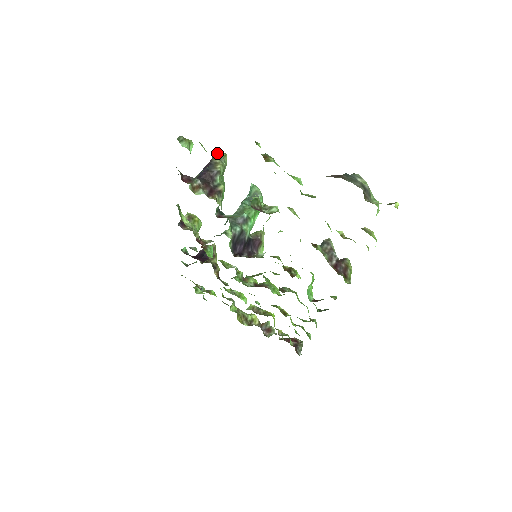
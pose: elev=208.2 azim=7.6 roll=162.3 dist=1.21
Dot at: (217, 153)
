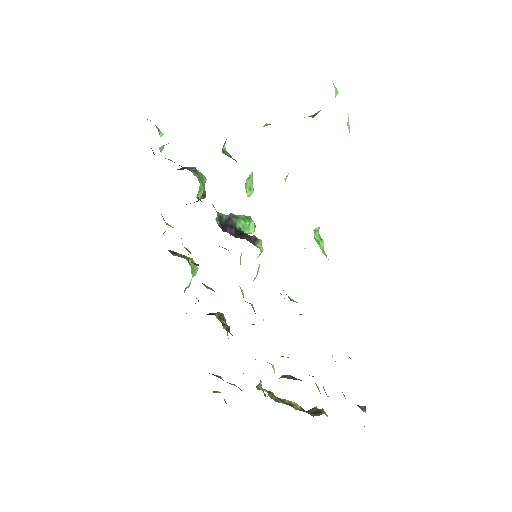
Dot at: occluded
